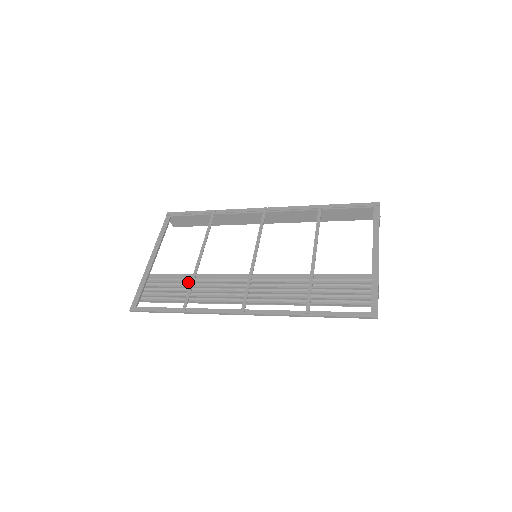
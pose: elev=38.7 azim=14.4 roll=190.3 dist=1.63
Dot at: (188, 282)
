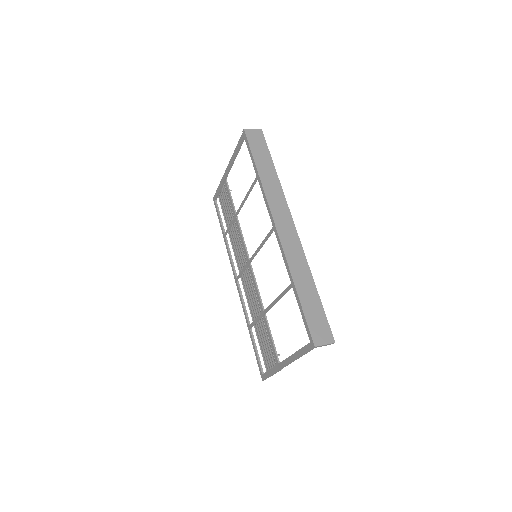
Dot at: occluded
